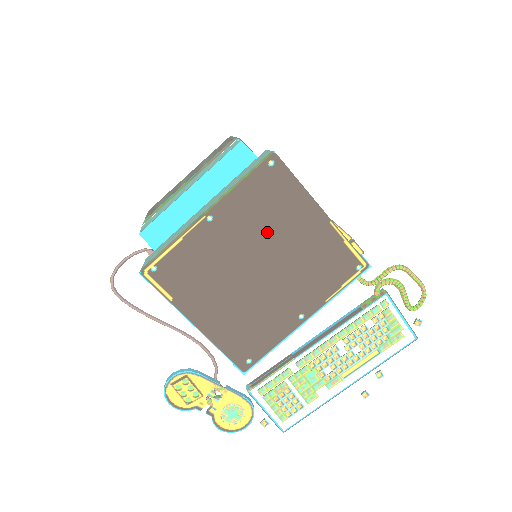
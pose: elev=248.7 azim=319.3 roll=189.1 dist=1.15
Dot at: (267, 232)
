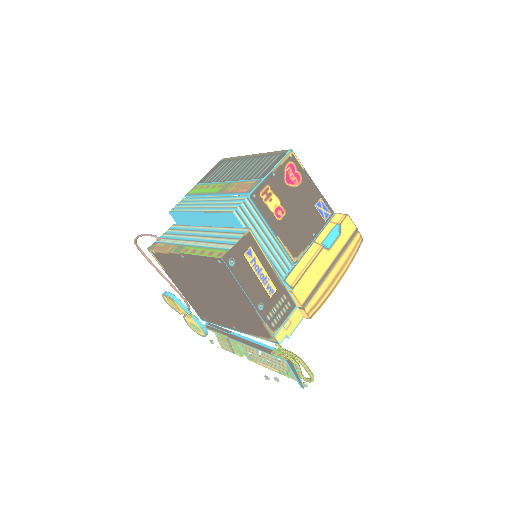
Dot at: (216, 285)
